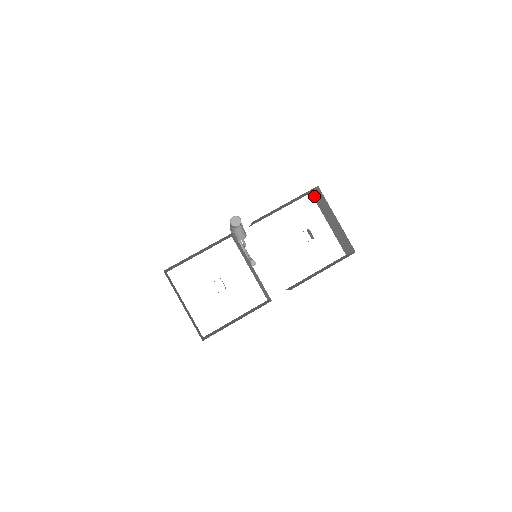
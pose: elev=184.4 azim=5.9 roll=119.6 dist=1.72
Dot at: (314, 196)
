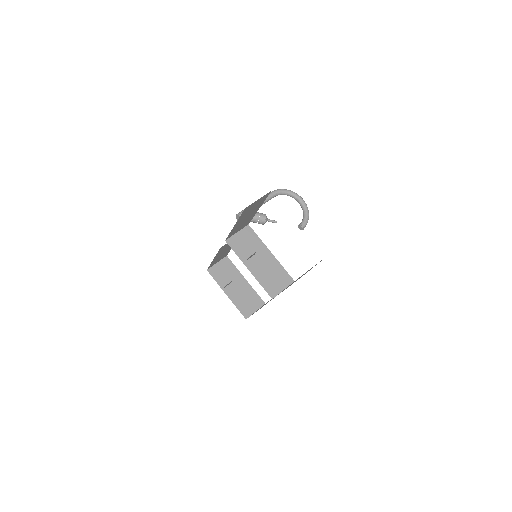
Dot at: occluded
